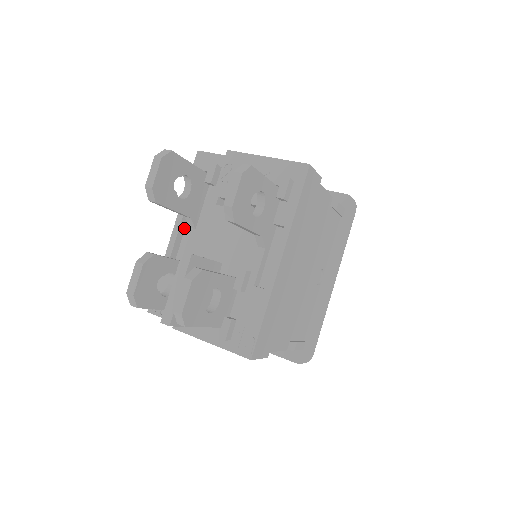
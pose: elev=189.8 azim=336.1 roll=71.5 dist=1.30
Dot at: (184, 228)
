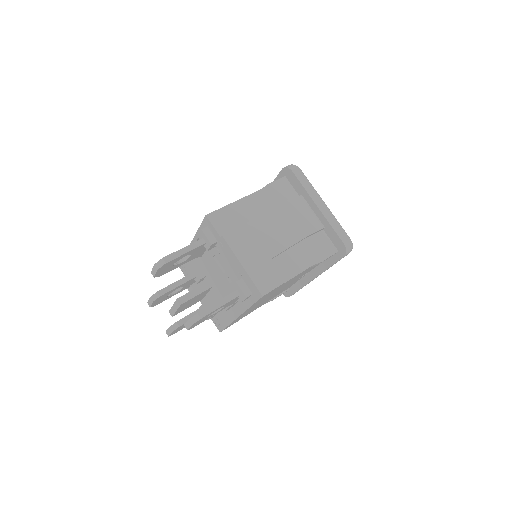
Dot at: occluded
